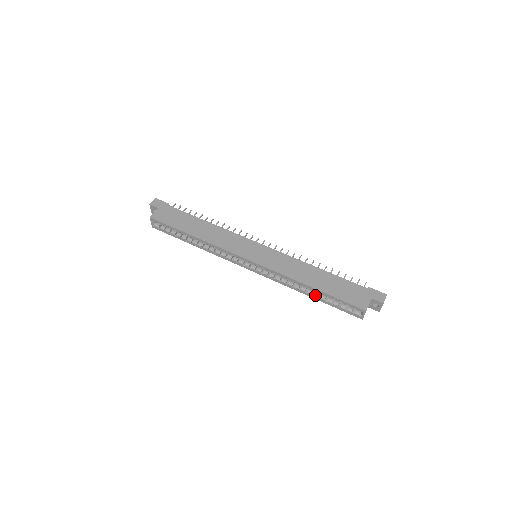
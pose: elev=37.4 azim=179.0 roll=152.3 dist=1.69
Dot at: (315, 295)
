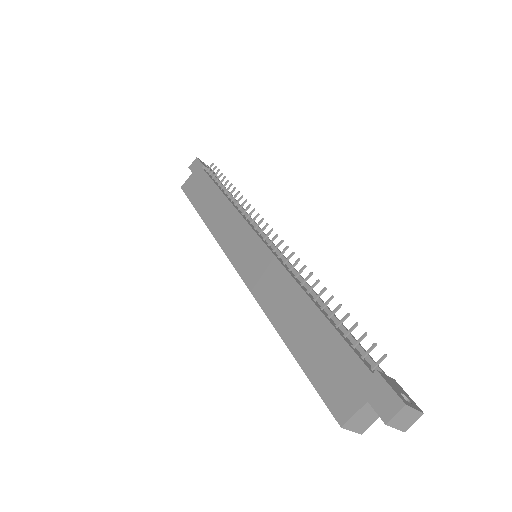
Dot at: occluded
